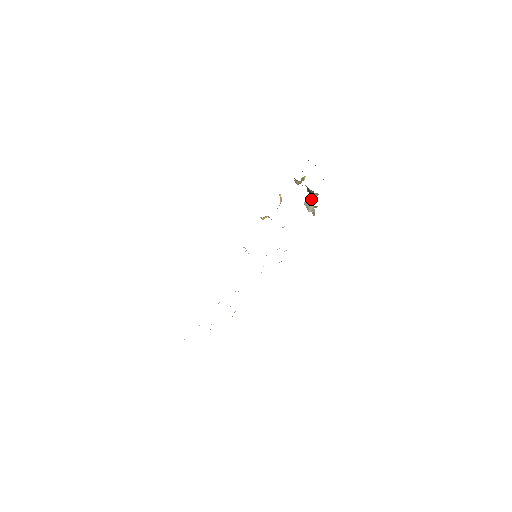
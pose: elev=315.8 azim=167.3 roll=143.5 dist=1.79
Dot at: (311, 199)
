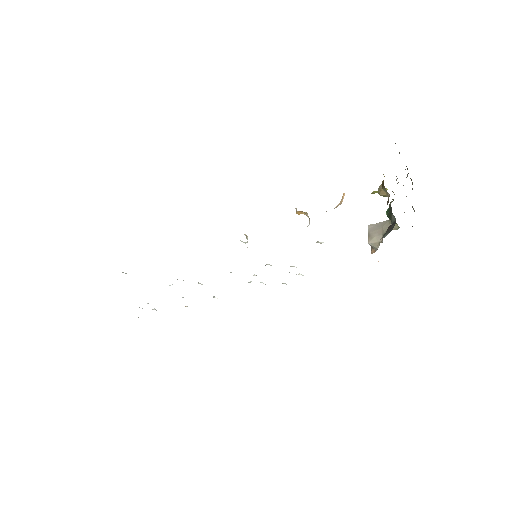
Dot at: (383, 227)
